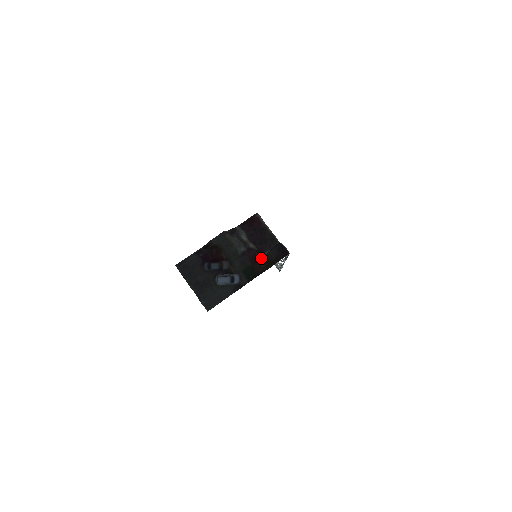
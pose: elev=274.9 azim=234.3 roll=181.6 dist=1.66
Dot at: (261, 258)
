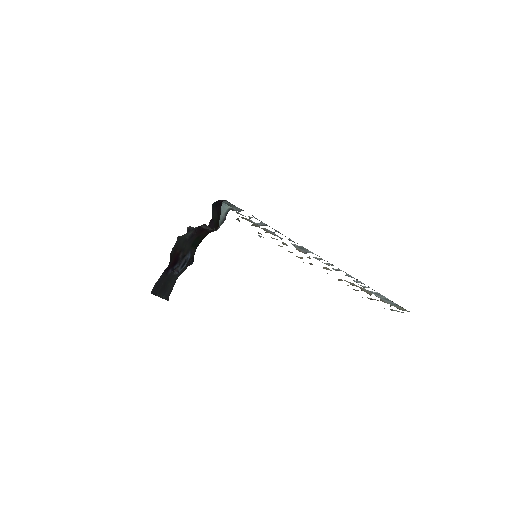
Dot at: (214, 230)
